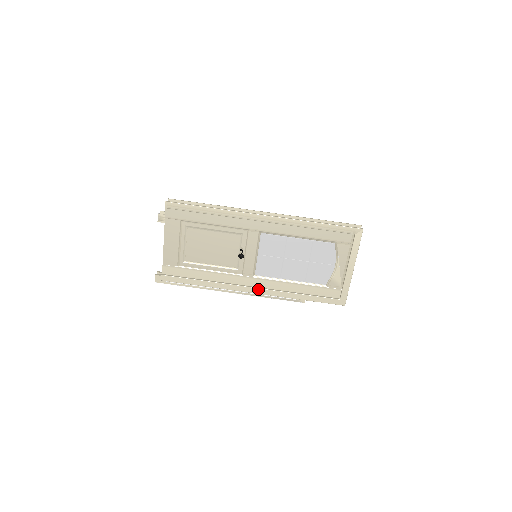
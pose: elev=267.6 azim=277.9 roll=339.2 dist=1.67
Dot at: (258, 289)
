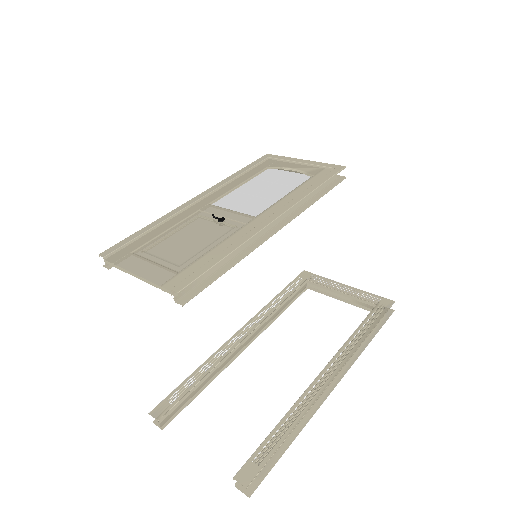
Dot at: (274, 214)
